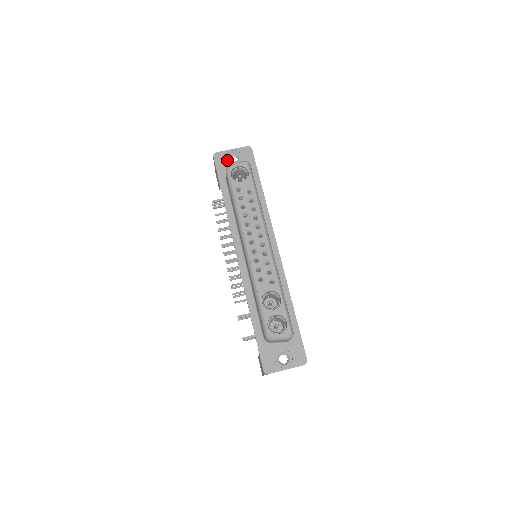
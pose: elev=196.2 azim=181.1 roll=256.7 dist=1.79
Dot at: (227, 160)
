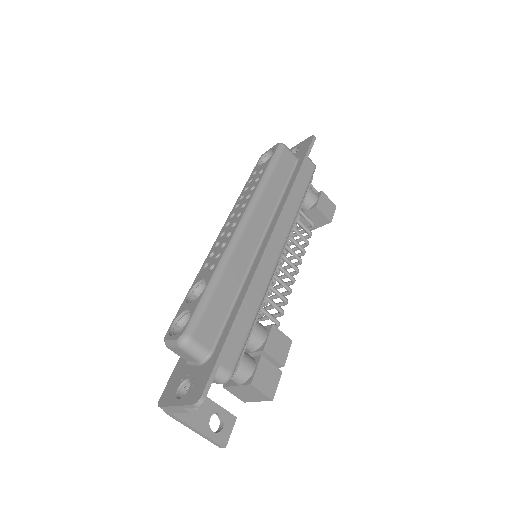
Dot at: occluded
